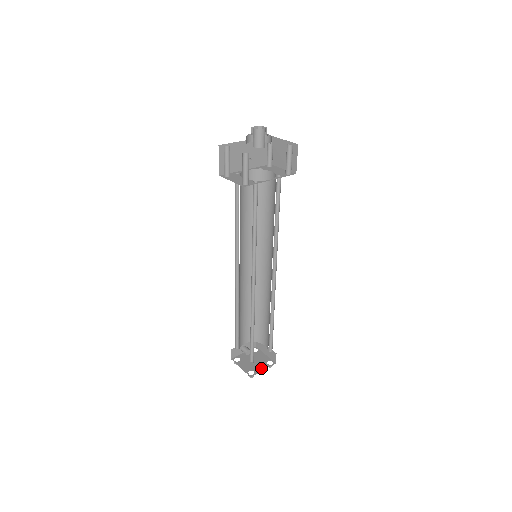
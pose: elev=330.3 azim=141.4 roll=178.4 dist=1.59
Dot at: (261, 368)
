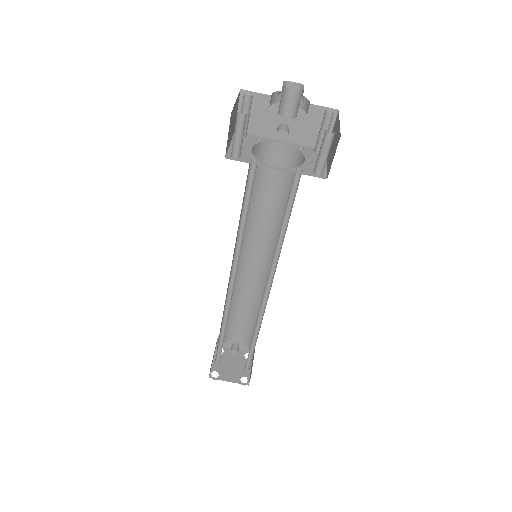
Dot at: (229, 378)
